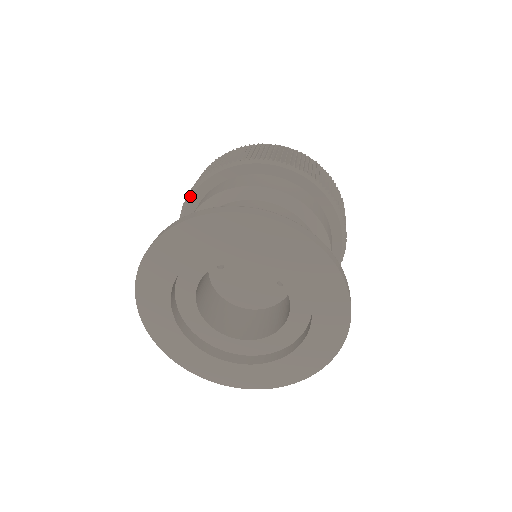
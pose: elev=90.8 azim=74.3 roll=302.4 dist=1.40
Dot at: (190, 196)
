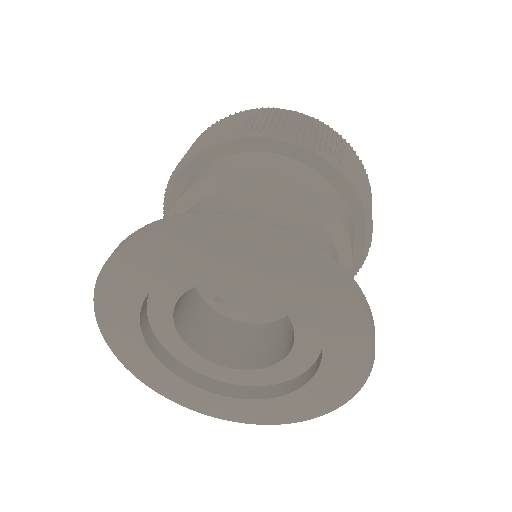
Dot at: occluded
